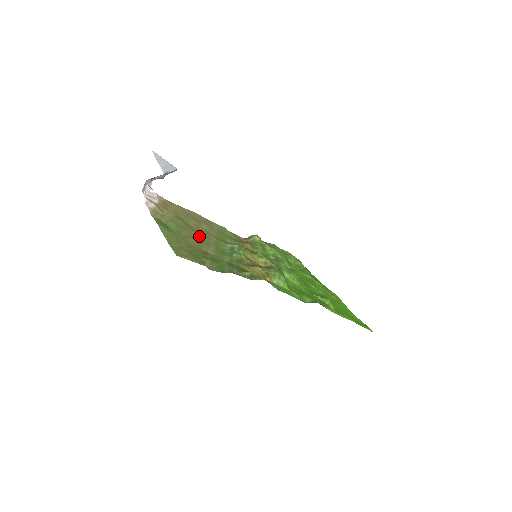
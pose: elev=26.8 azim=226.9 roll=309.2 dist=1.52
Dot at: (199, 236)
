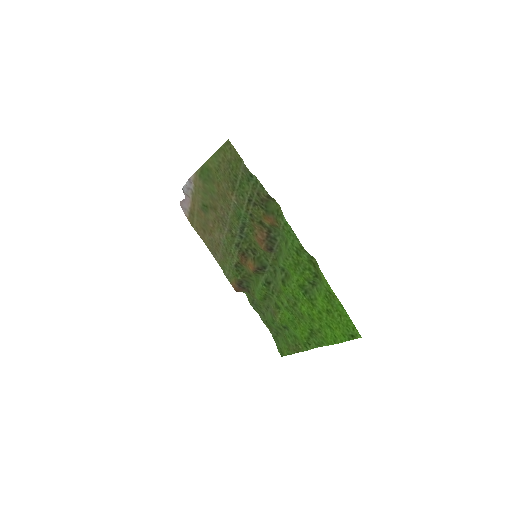
Dot at: (221, 208)
